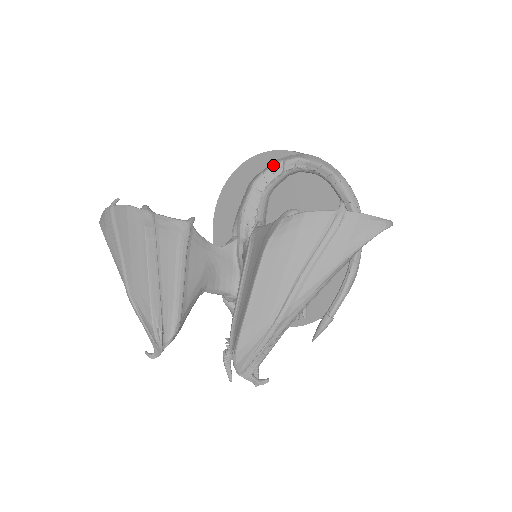
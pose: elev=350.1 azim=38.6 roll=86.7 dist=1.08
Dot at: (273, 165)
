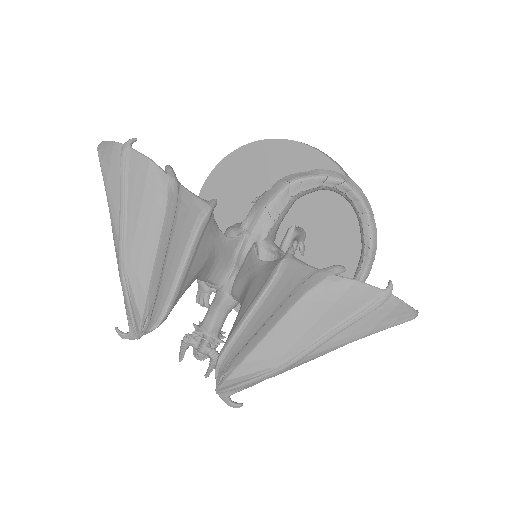
Dot at: (315, 175)
